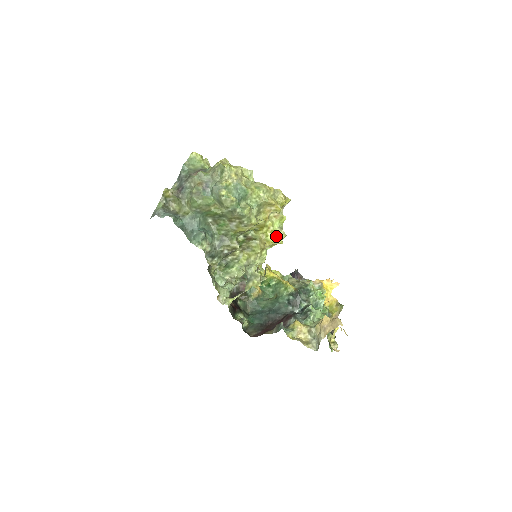
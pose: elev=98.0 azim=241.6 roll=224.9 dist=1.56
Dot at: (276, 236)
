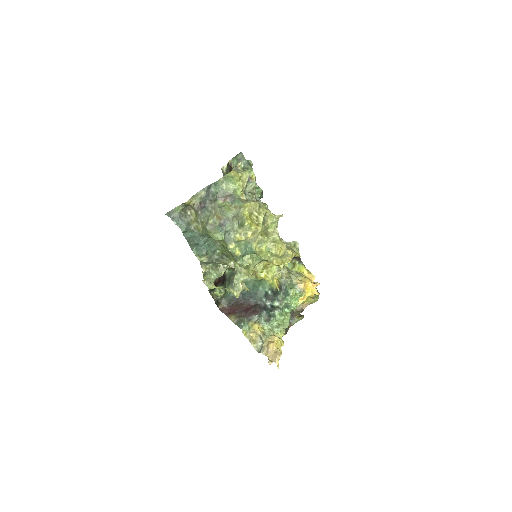
Dot at: (269, 278)
